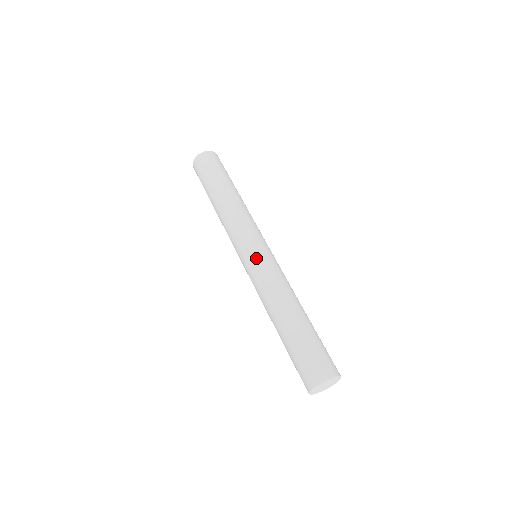
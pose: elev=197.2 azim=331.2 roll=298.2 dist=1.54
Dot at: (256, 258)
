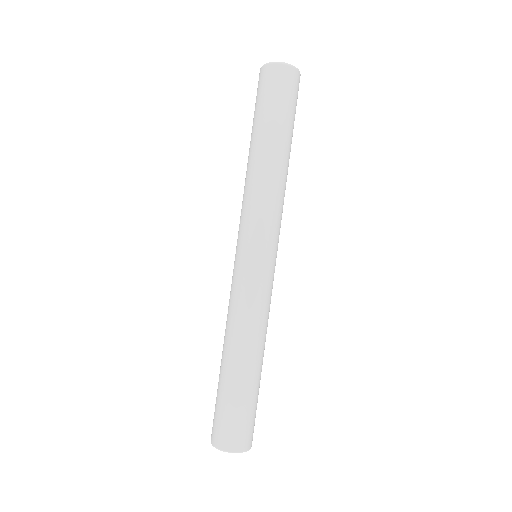
Dot at: (246, 269)
